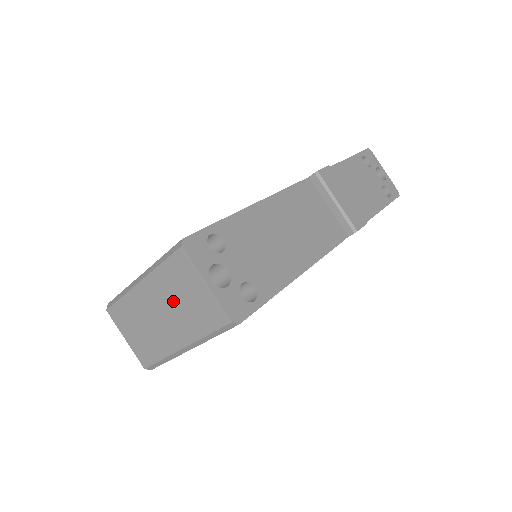
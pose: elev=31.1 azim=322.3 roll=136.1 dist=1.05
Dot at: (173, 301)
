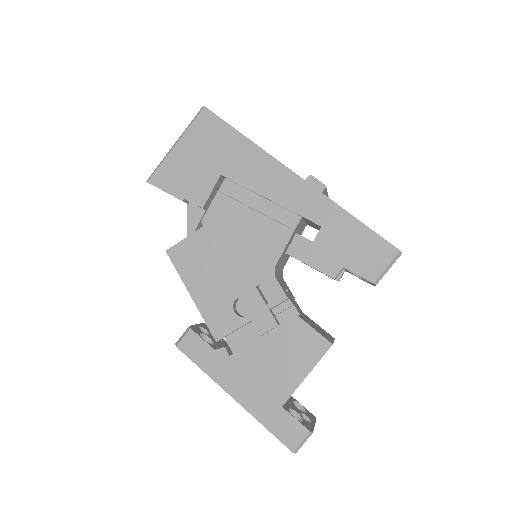
Dot at: occluded
